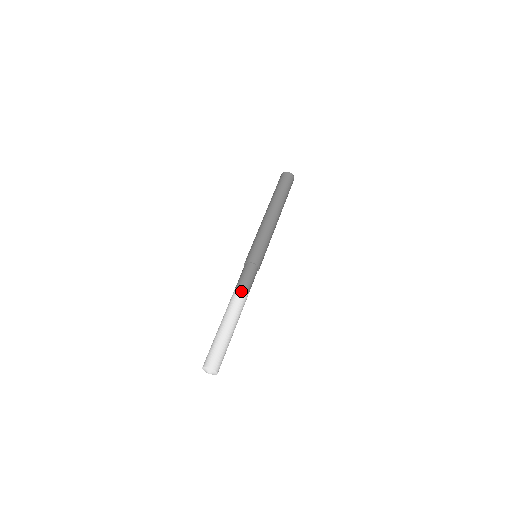
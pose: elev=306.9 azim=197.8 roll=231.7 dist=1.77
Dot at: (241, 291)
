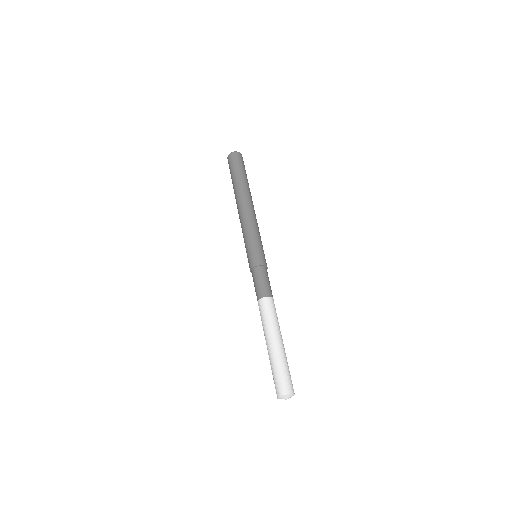
Dot at: (267, 301)
